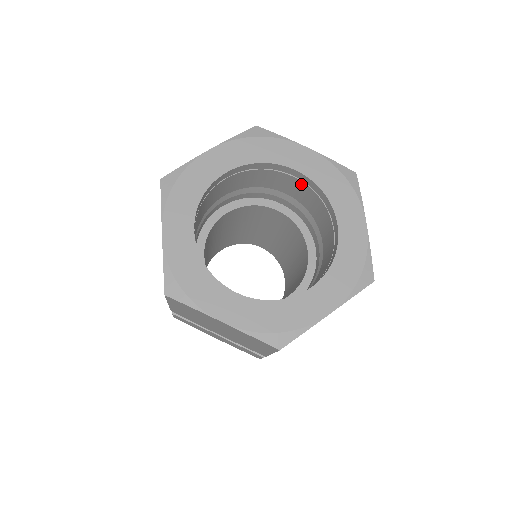
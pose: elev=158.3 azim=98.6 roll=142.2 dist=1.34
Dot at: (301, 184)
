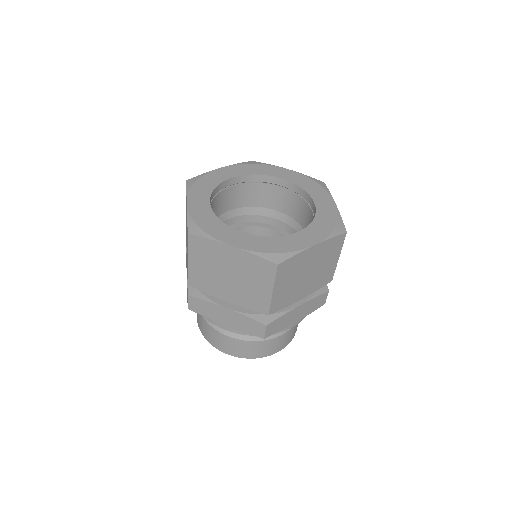
Dot at: (286, 192)
